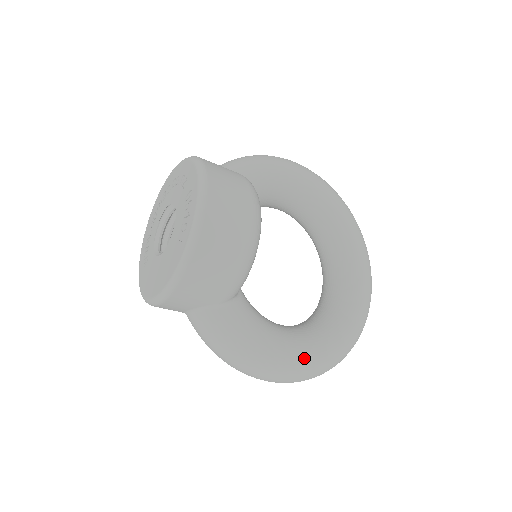
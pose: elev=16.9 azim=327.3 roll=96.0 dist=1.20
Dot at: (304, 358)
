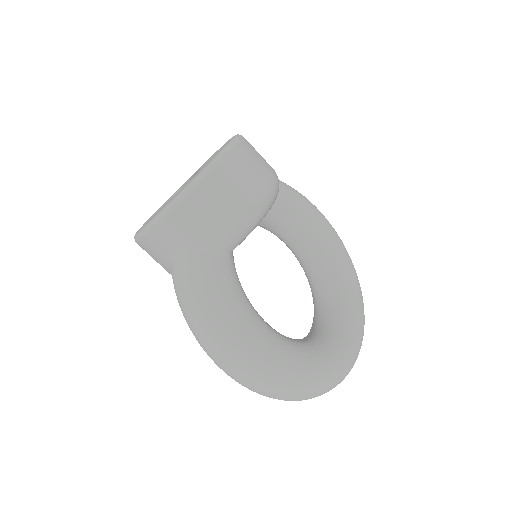
Dot at: (275, 352)
